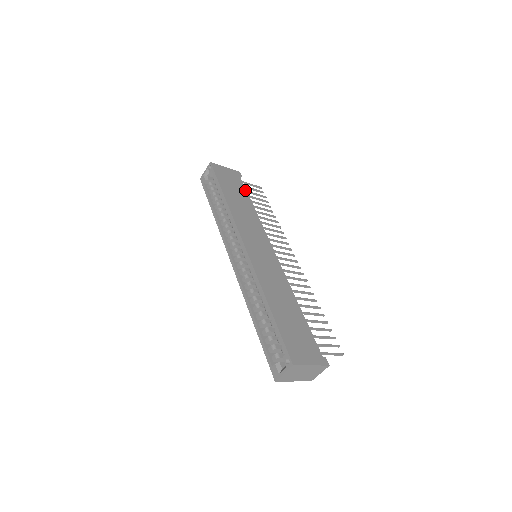
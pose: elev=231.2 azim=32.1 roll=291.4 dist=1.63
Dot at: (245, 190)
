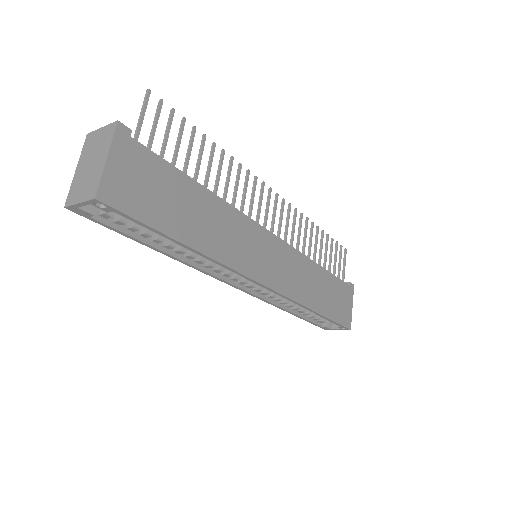
Dot at: (171, 168)
